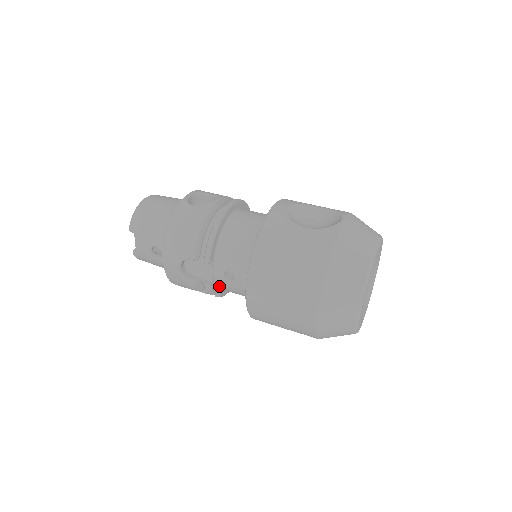
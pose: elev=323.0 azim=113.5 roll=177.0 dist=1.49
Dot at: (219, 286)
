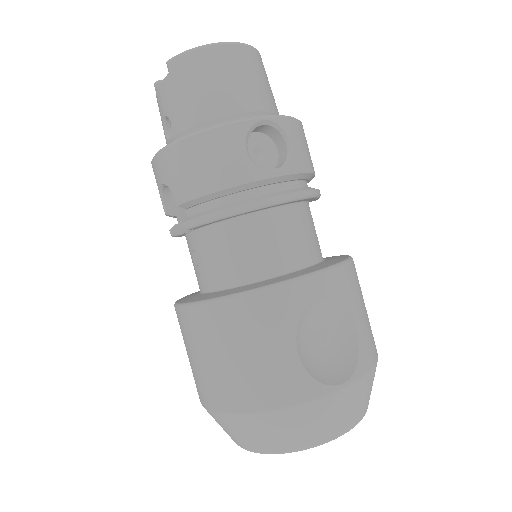
Dot at: occluded
